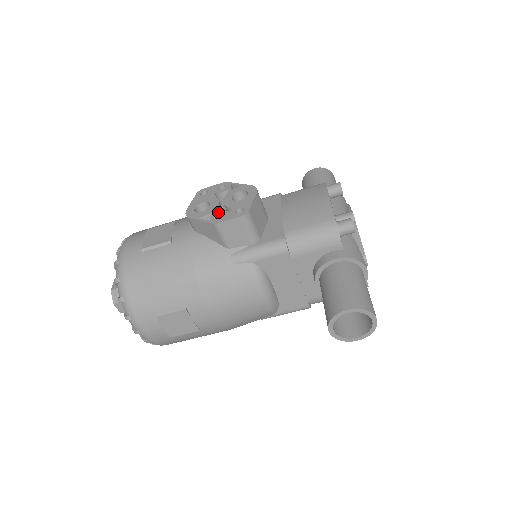
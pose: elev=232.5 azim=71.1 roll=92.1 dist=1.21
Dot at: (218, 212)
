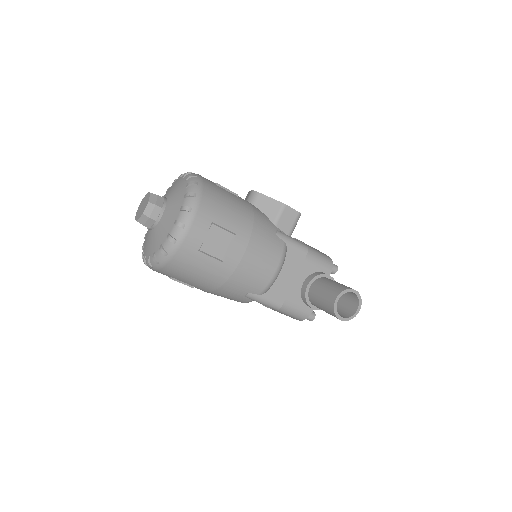
Dot at: occluded
